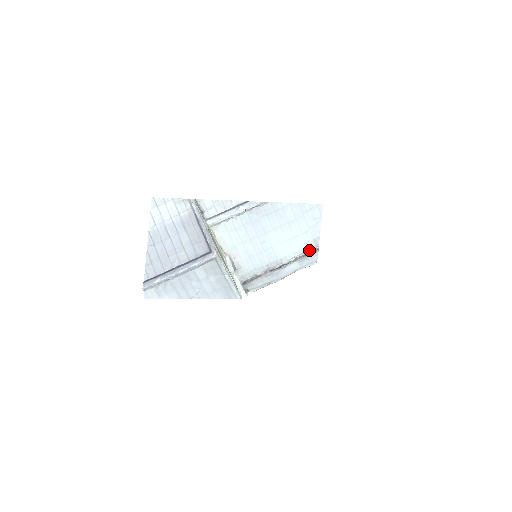
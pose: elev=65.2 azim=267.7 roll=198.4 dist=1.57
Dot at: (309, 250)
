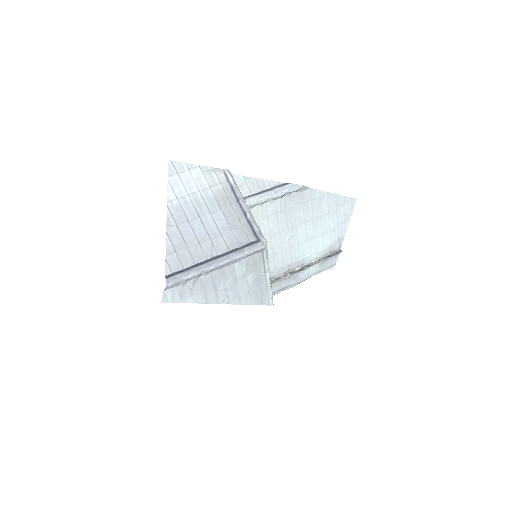
Dot at: (331, 251)
